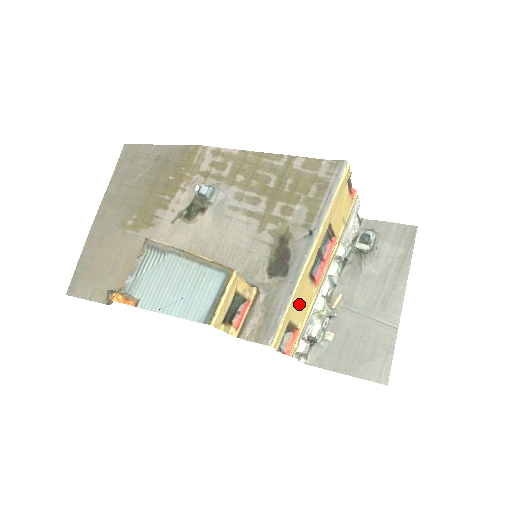
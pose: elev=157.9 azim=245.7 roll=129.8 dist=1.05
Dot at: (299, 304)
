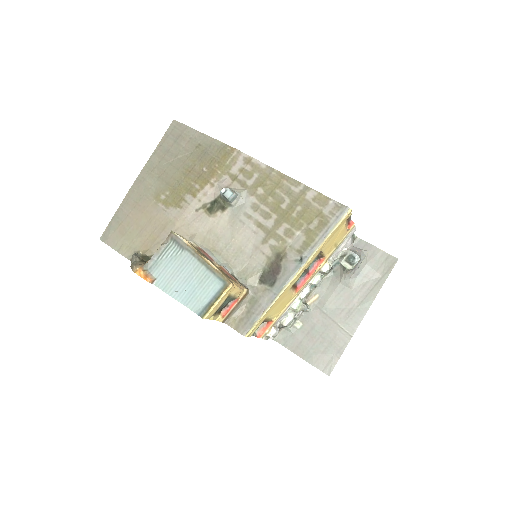
Dot at: (277, 306)
